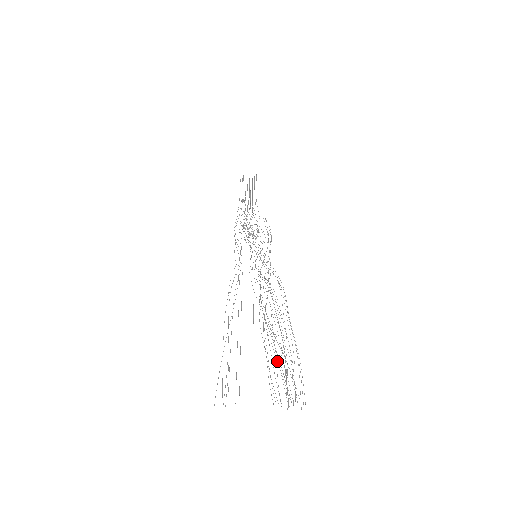
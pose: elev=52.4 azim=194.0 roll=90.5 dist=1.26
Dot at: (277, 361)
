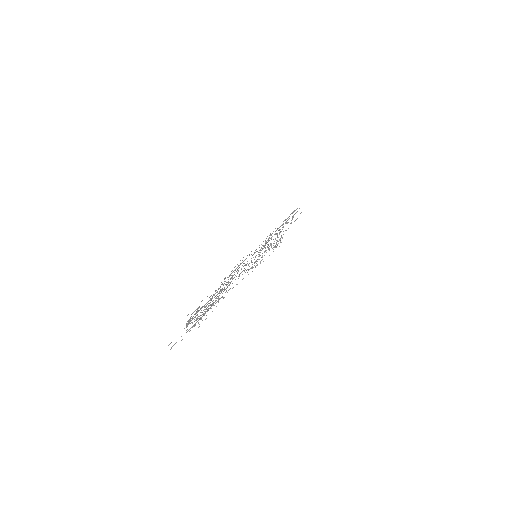
Dot at: occluded
